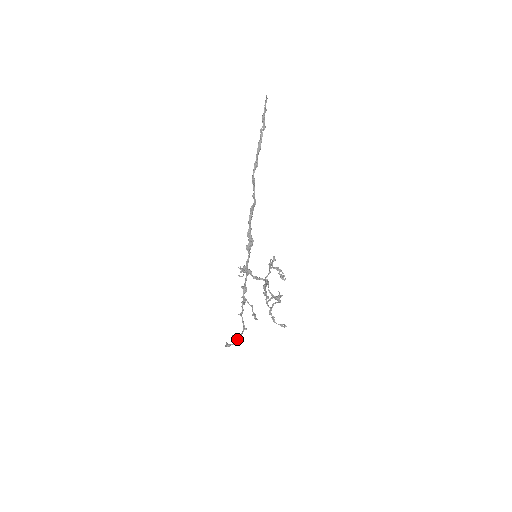
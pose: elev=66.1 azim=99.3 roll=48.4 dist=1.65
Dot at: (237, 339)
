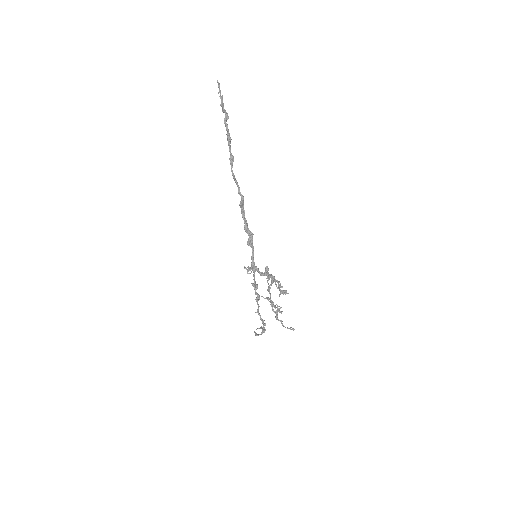
Dot at: occluded
